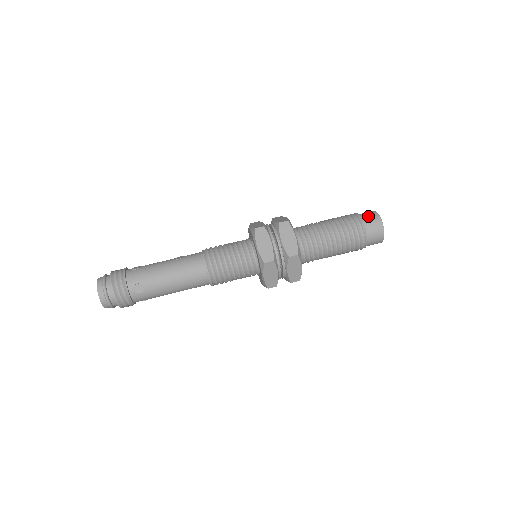
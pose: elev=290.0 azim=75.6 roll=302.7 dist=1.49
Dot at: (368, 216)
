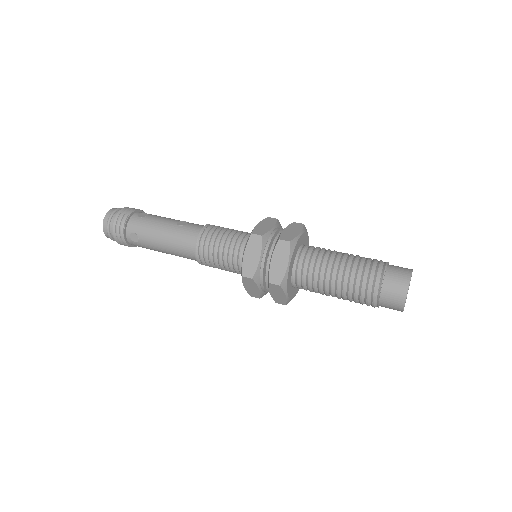
Dot at: (395, 276)
